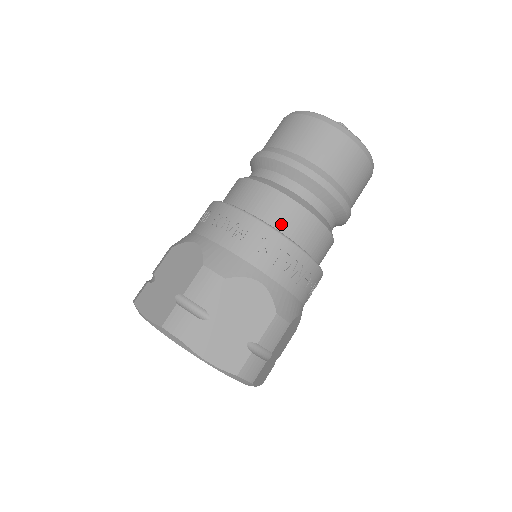
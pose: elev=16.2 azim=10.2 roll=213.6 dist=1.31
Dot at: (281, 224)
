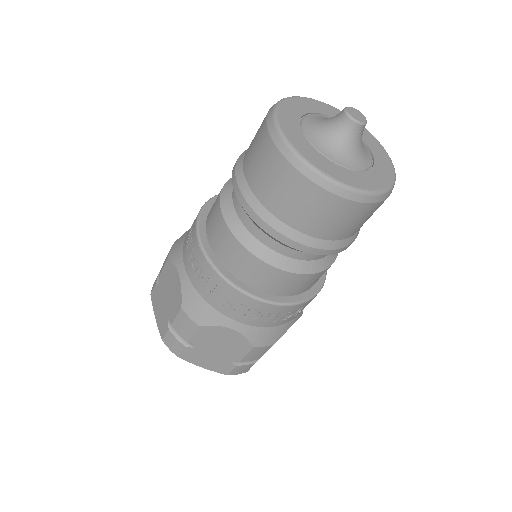
Dot at: (250, 280)
